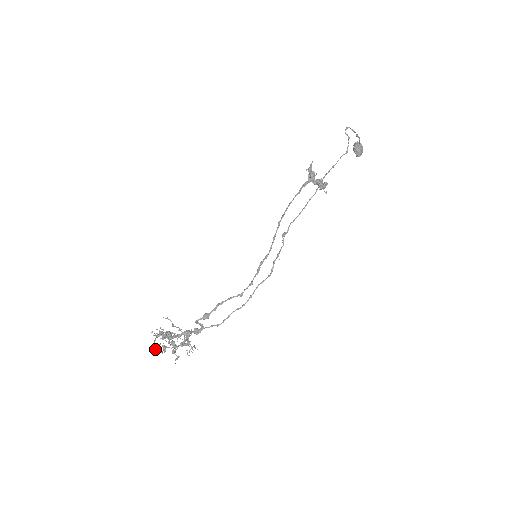
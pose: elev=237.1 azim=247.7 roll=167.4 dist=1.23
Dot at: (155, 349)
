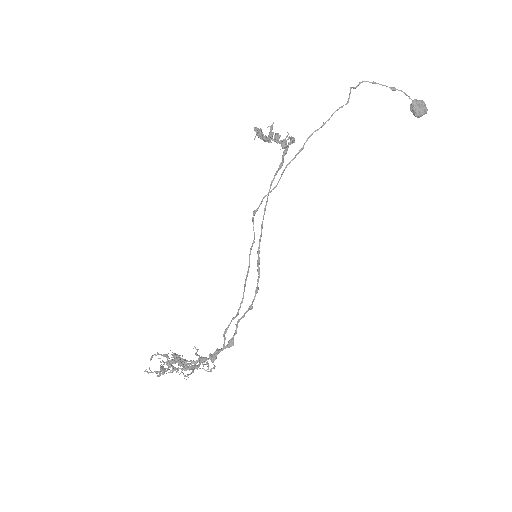
Dot at: (149, 368)
